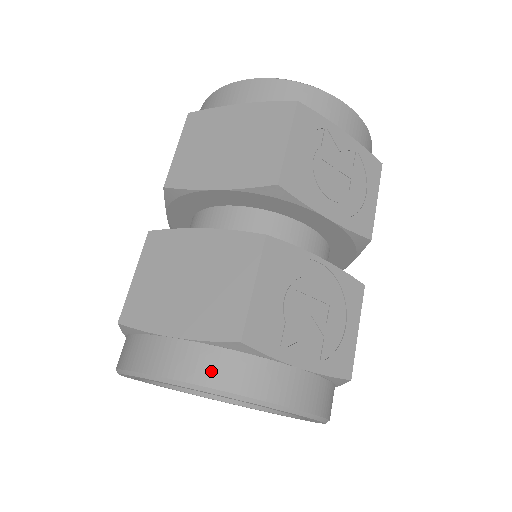
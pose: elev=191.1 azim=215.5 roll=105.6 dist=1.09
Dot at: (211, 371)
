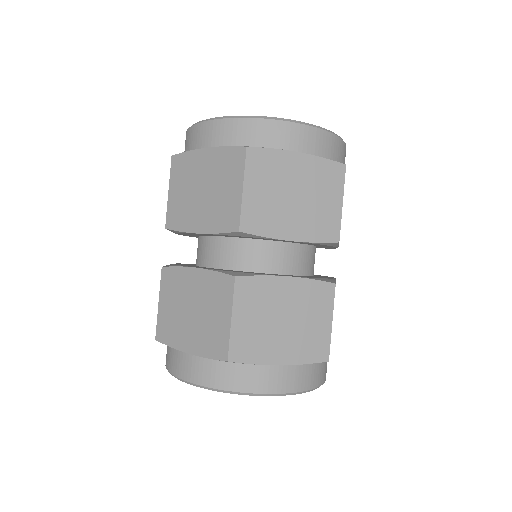
Dot at: (306, 380)
